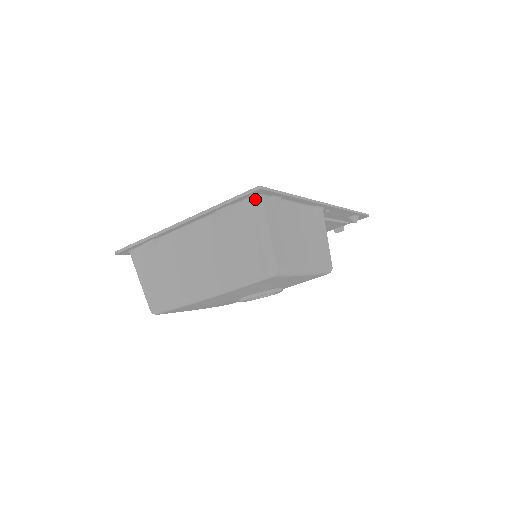
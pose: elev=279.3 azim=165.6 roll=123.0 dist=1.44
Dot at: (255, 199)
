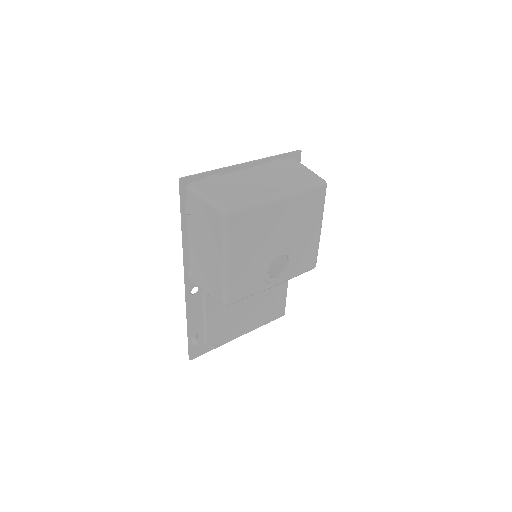
Dot at: (295, 159)
